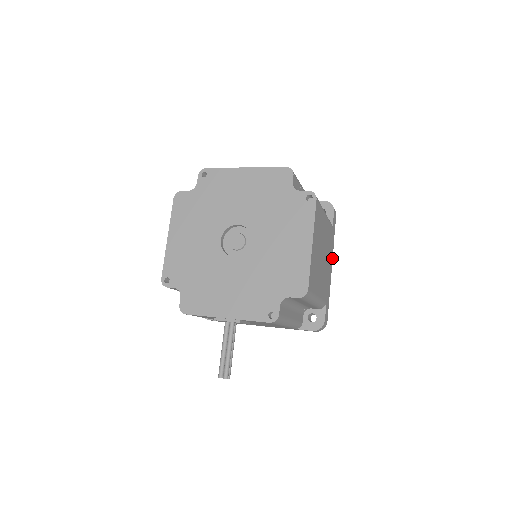
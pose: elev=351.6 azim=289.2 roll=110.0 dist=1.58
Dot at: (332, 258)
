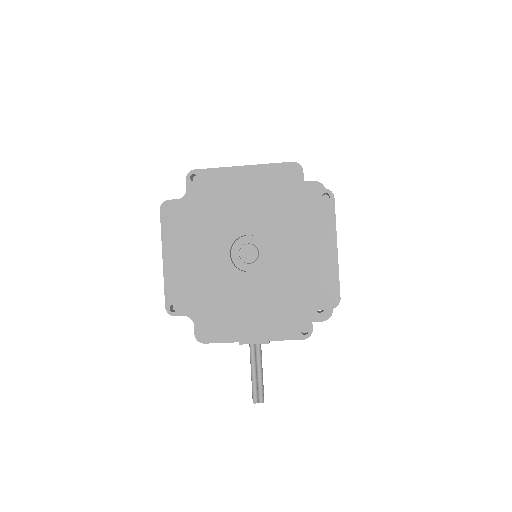
Dot at: occluded
